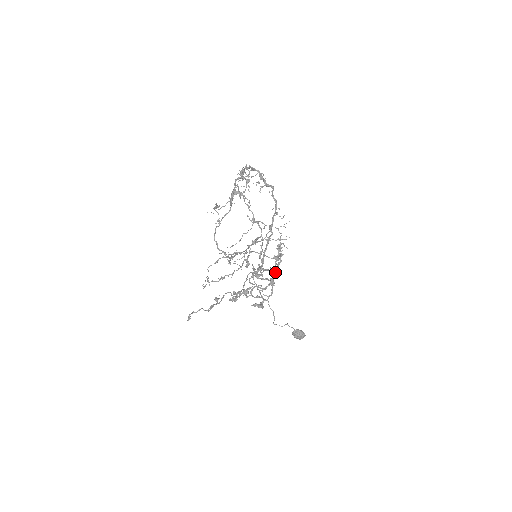
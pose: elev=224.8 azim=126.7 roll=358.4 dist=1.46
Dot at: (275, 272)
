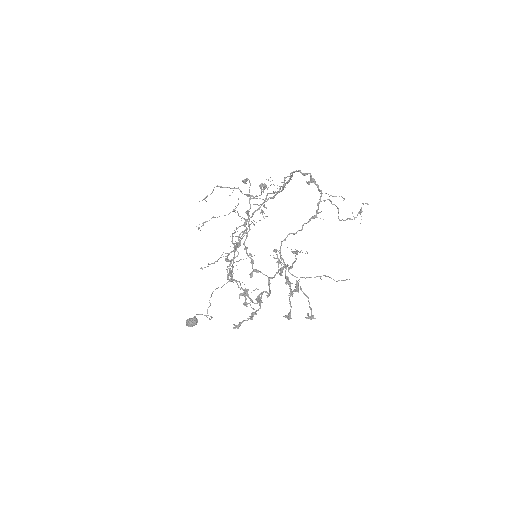
Dot at: occluded
